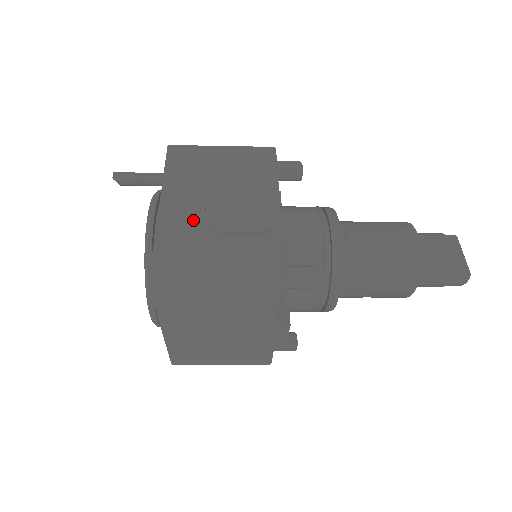
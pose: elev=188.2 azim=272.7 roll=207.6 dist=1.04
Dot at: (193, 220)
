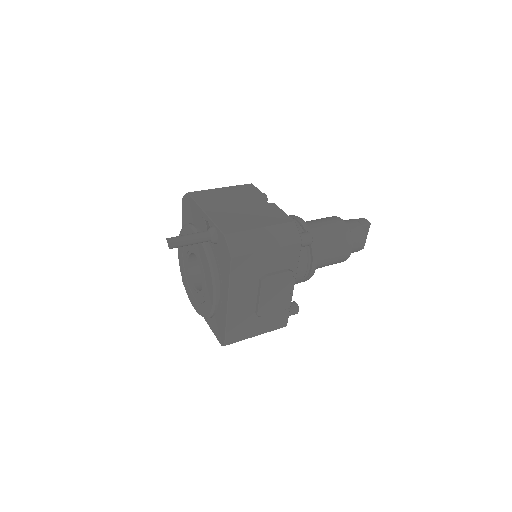
Dot at: (247, 311)
